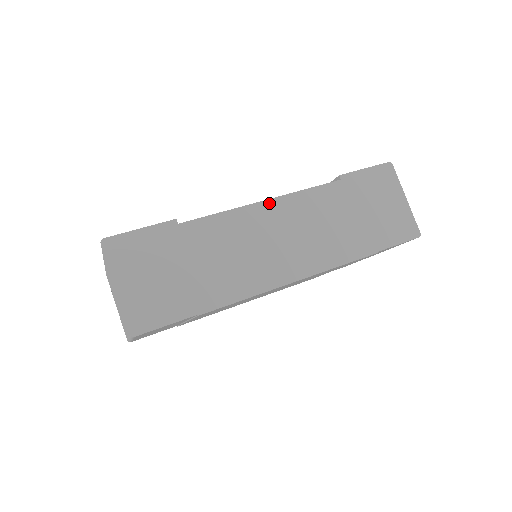
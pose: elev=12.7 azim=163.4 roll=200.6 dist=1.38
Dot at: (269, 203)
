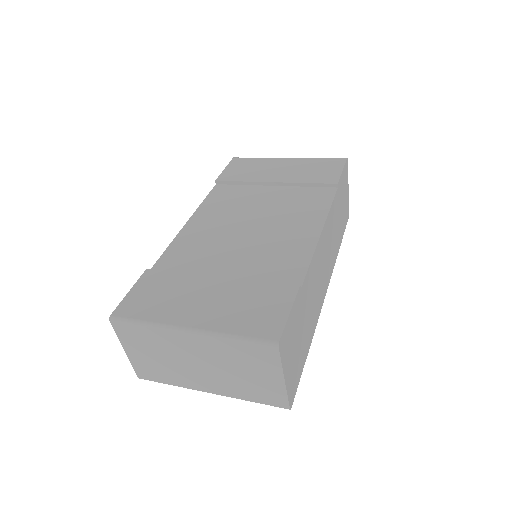
Dot at: (323, 233)
